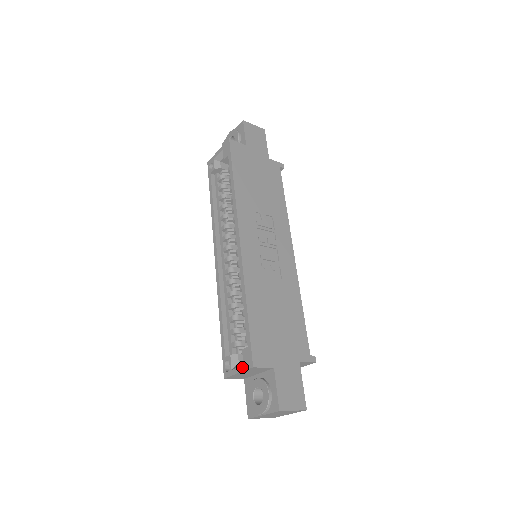
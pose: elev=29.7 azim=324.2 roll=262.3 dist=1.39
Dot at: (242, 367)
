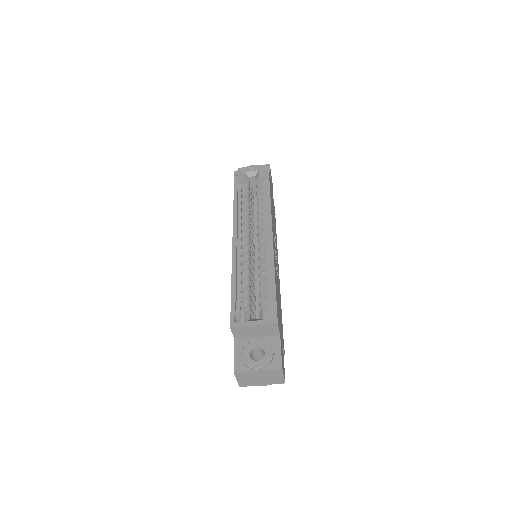
Dot at: (261, 321)
